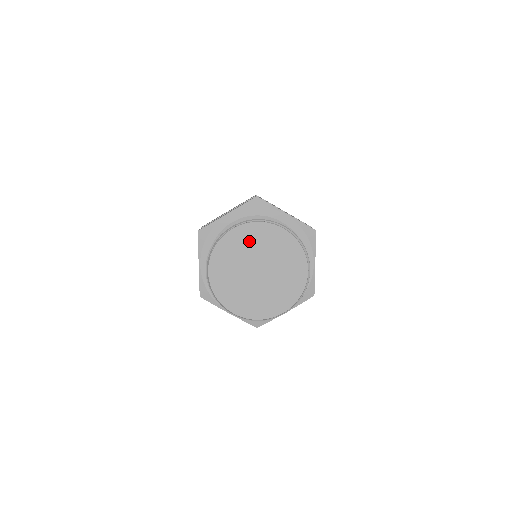
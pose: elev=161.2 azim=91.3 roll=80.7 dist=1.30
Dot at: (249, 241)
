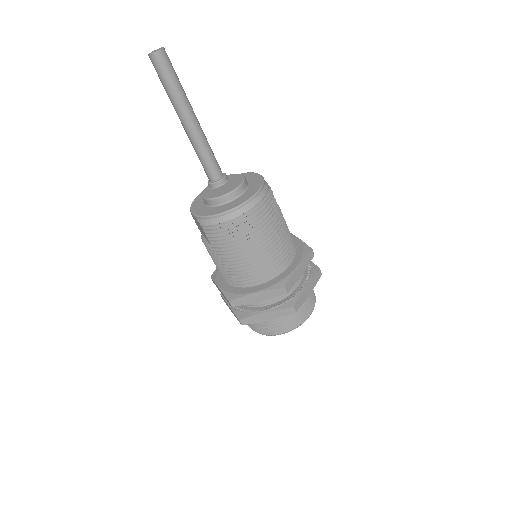
Dot at: occluded
